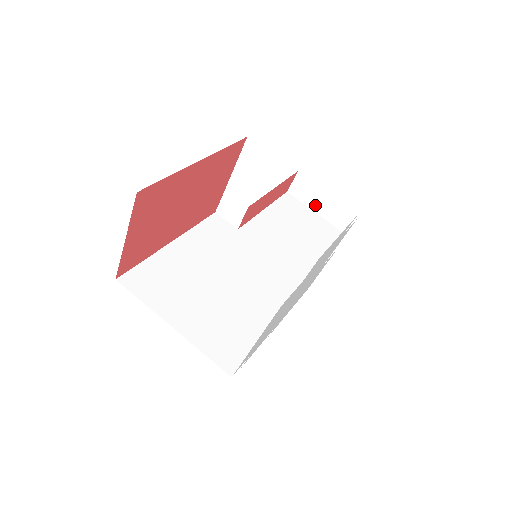
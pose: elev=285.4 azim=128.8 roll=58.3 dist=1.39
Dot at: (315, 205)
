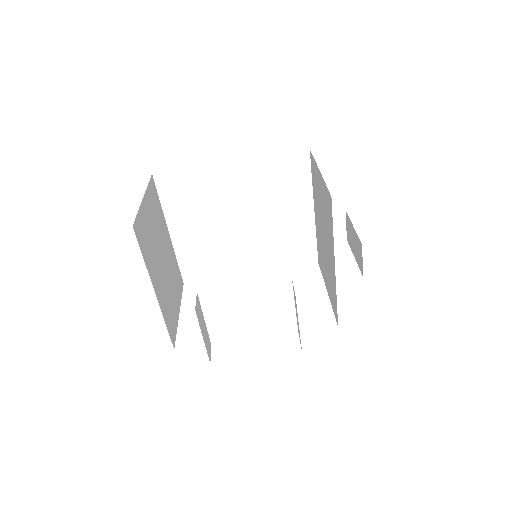
Dot at: occluded
